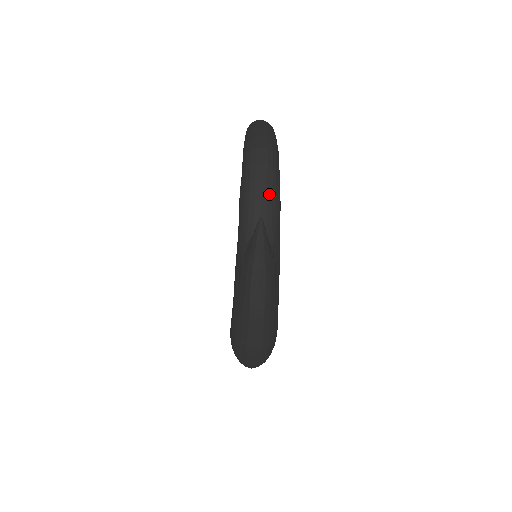
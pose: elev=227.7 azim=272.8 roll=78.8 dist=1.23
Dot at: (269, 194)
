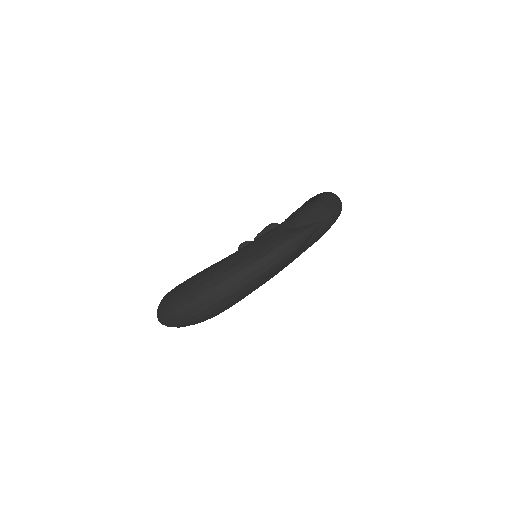
Dot at: (327, 222)
